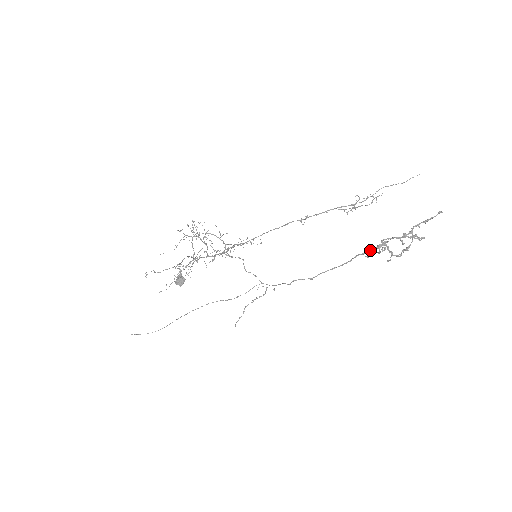
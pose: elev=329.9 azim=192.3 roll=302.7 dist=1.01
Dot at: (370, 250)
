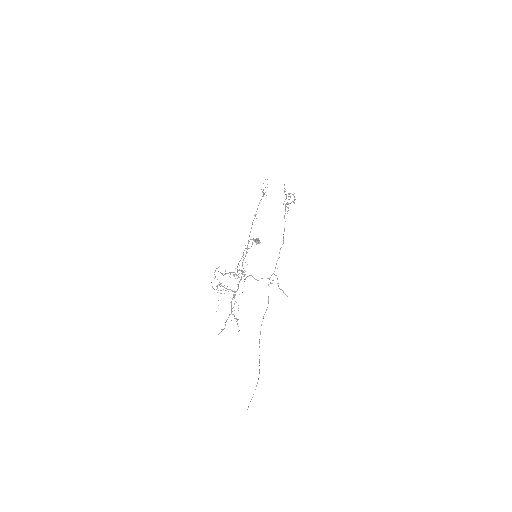
Dot at: (285, 210)
